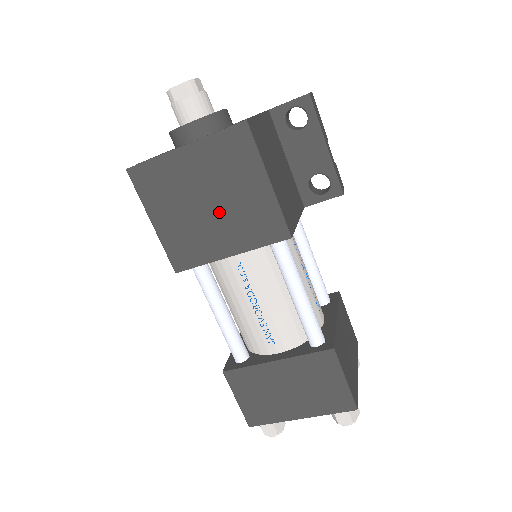
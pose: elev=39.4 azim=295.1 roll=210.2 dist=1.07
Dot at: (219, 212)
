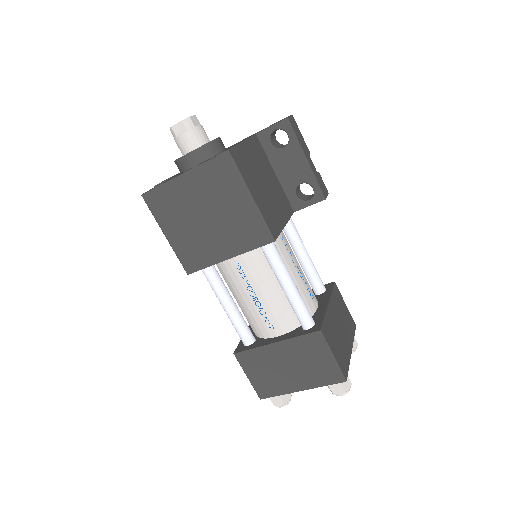
Dot at: (216, 224)
